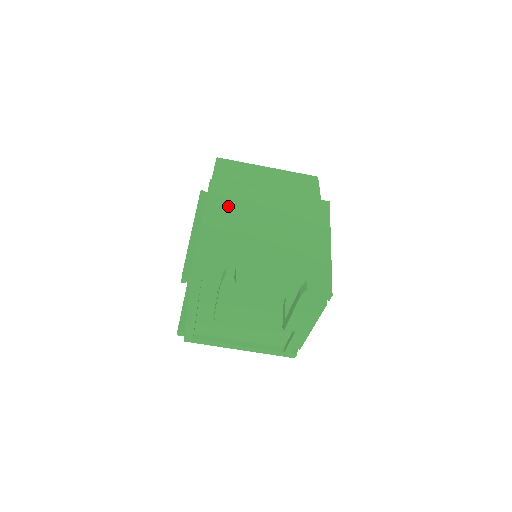
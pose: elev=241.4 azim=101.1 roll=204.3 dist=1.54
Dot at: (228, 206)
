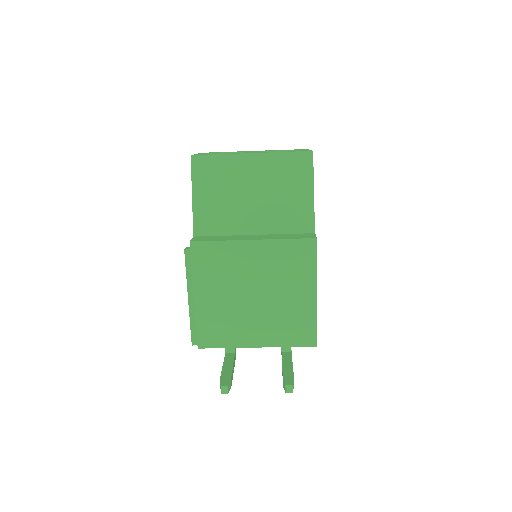
Dot at: (214, 273)
